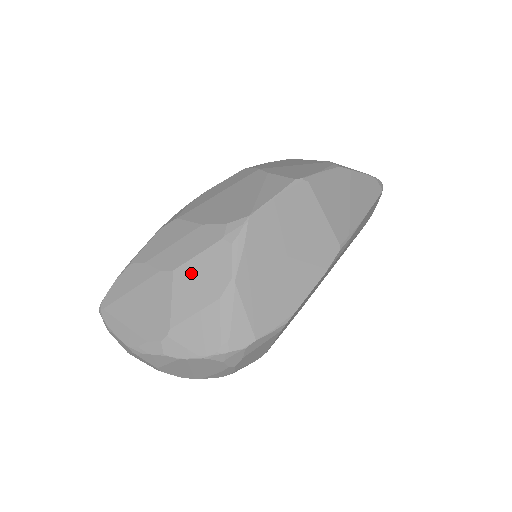
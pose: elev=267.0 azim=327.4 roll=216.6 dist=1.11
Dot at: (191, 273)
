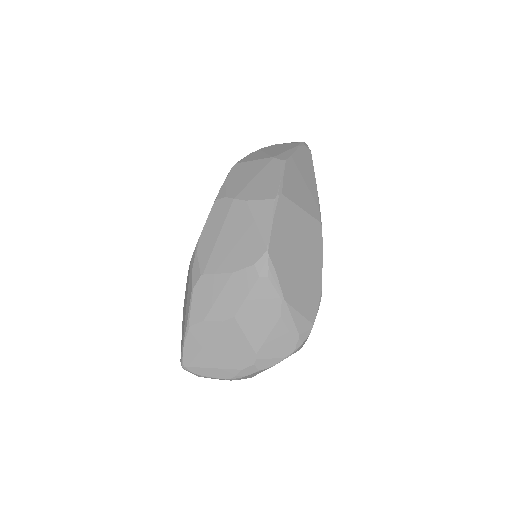
Dot at: (249, 312)
